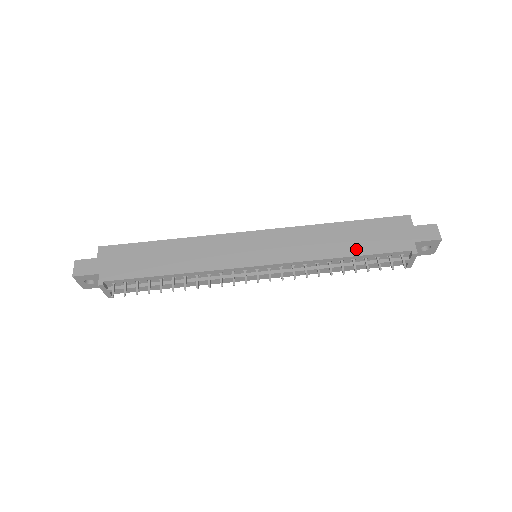
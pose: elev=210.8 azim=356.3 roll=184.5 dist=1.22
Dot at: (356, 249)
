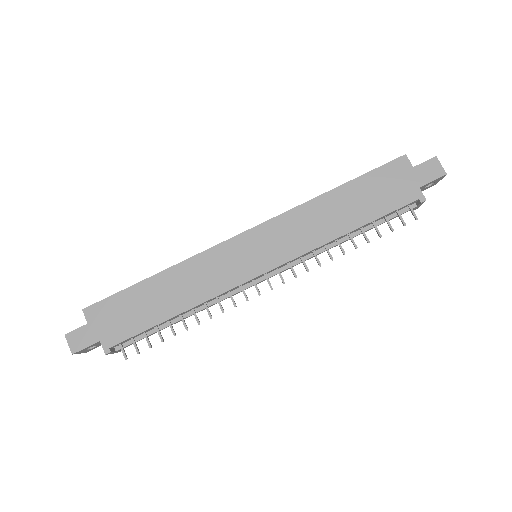
Dot at: (361, 217)
